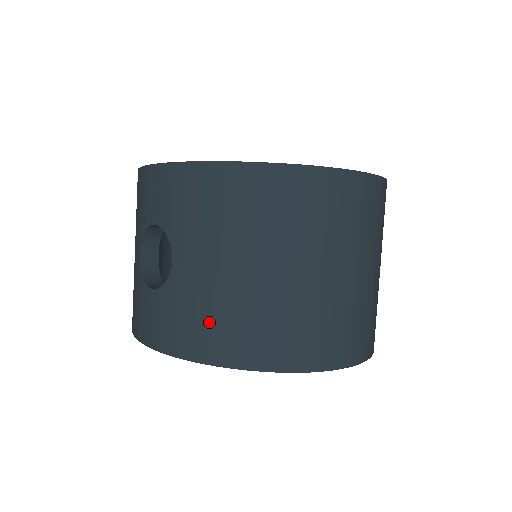
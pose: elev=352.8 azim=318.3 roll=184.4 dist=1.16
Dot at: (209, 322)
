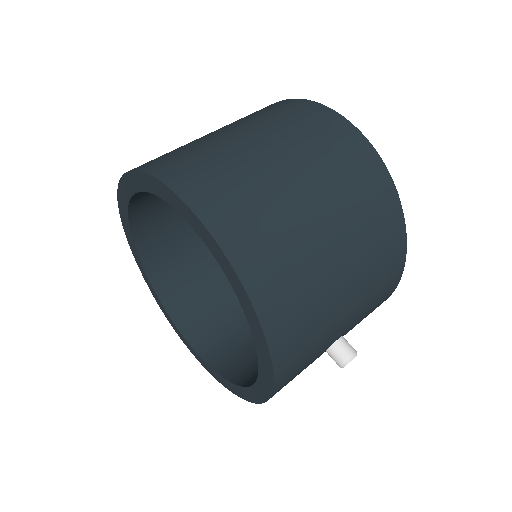
Dot at: occluded
